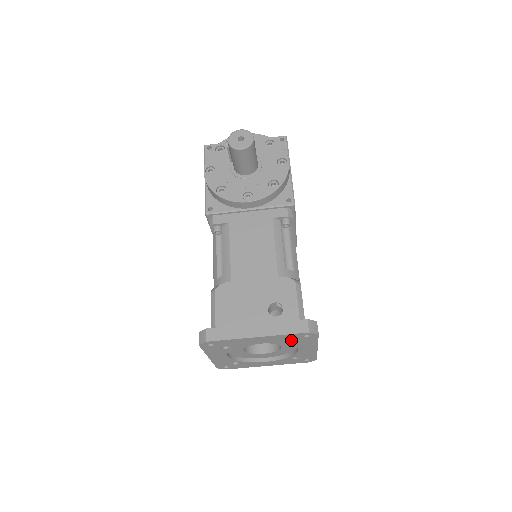
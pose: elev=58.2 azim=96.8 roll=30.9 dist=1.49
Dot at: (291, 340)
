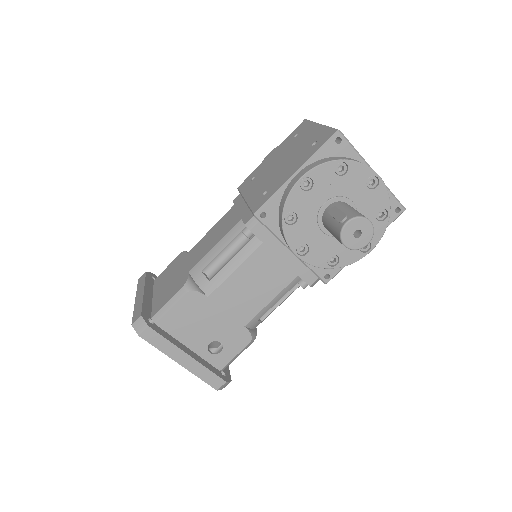
Dot at: occluded
